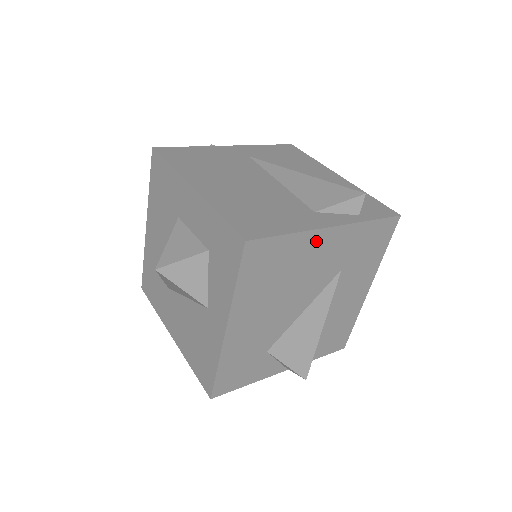
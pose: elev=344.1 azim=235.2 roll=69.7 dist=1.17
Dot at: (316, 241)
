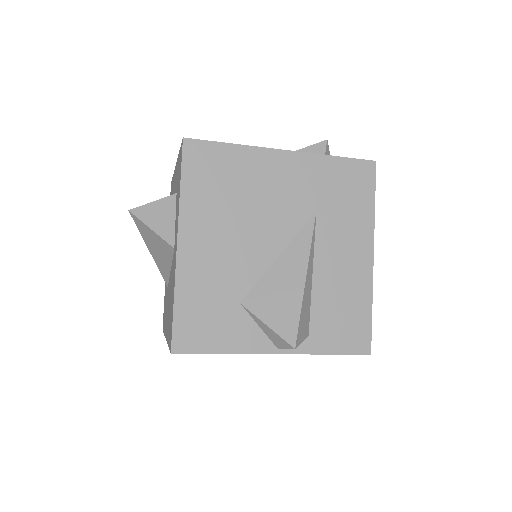
Dot at: (268, 162)
